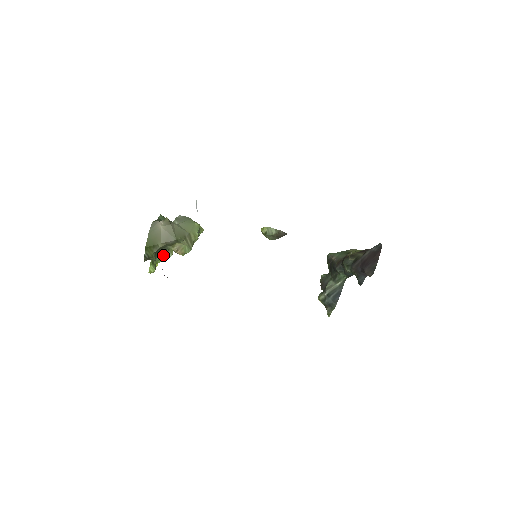
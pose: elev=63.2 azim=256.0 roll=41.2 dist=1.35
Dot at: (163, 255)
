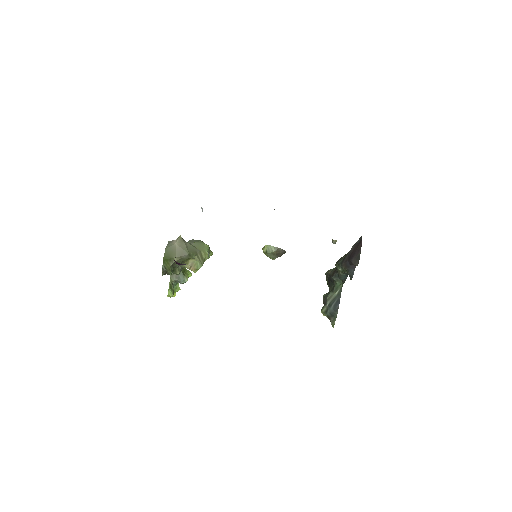
Dot at: (179, 271)
